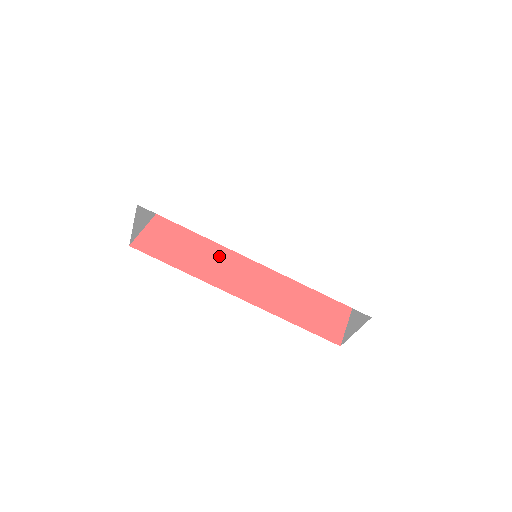
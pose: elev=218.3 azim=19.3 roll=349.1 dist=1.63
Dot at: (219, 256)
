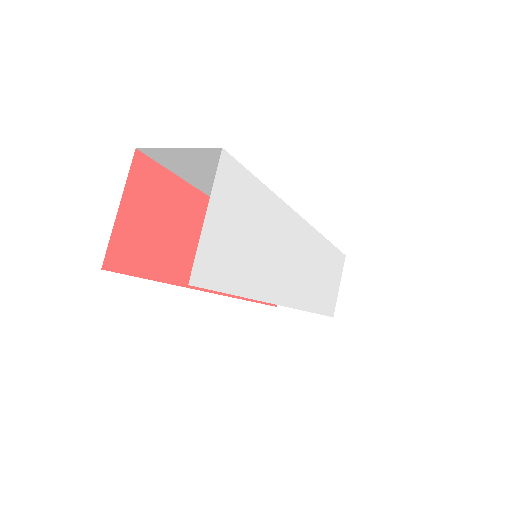
Dot at: occluded
